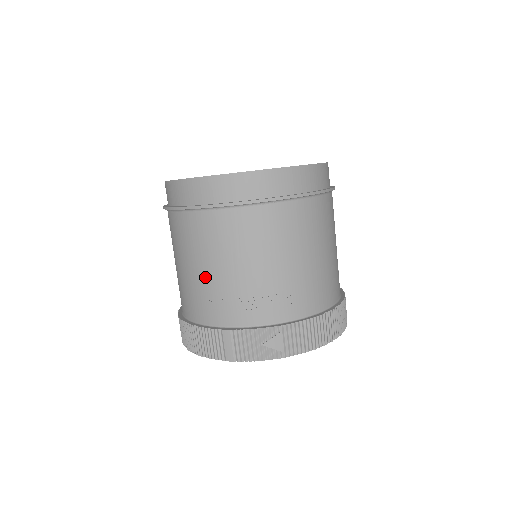
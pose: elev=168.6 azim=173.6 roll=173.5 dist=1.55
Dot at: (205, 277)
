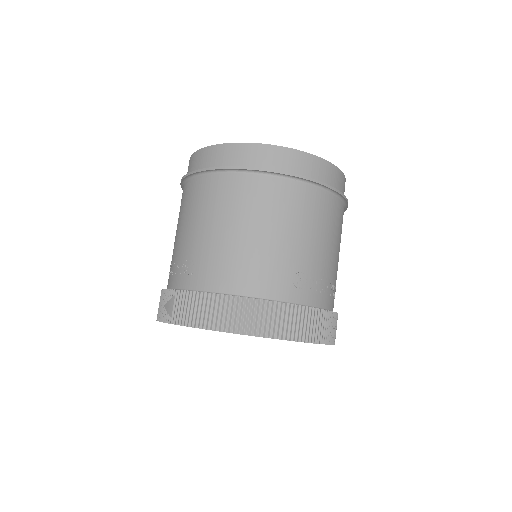
Dot at: occluded
